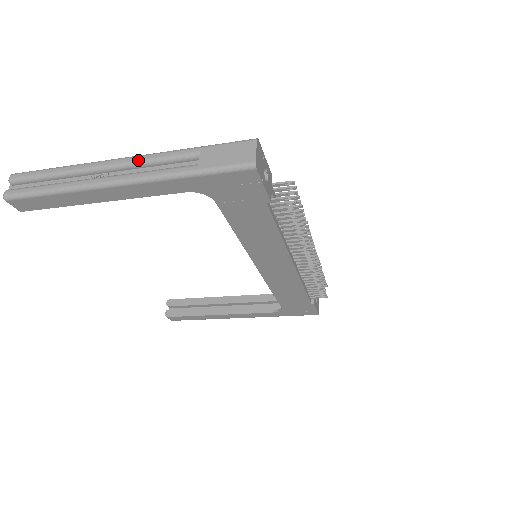
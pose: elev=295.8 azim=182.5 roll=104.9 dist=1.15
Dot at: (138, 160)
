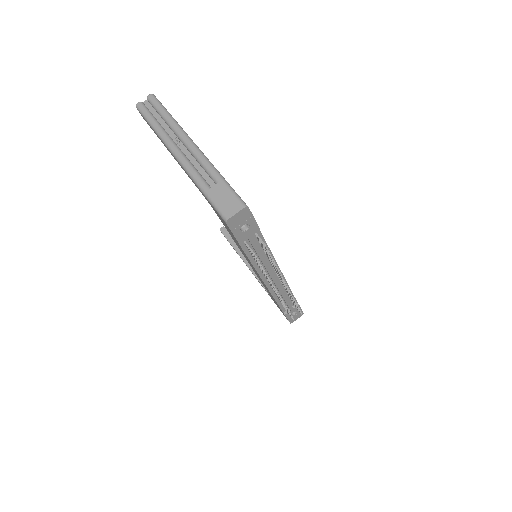
Dot at: (195, 153)
